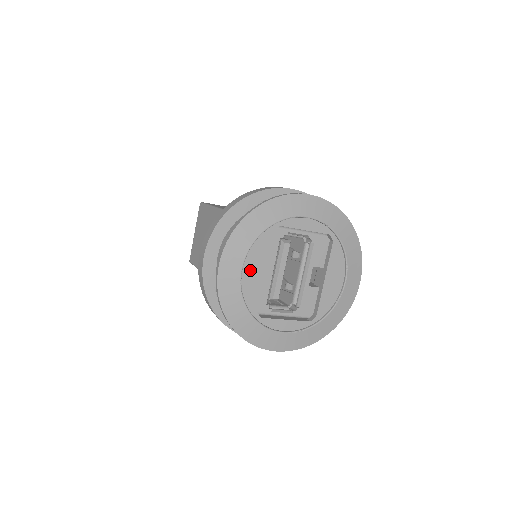
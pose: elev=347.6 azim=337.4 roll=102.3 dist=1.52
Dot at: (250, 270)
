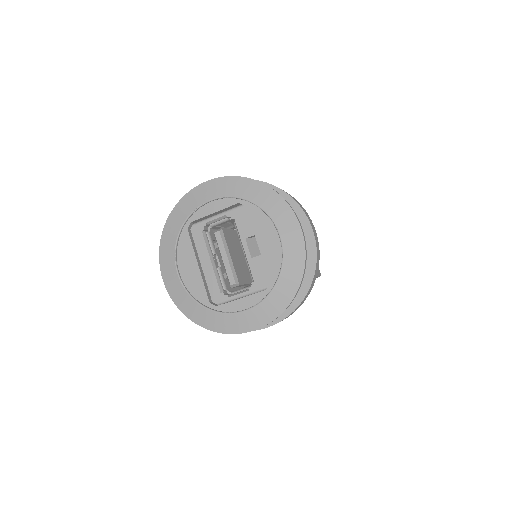
Dot at: (186, 270)
